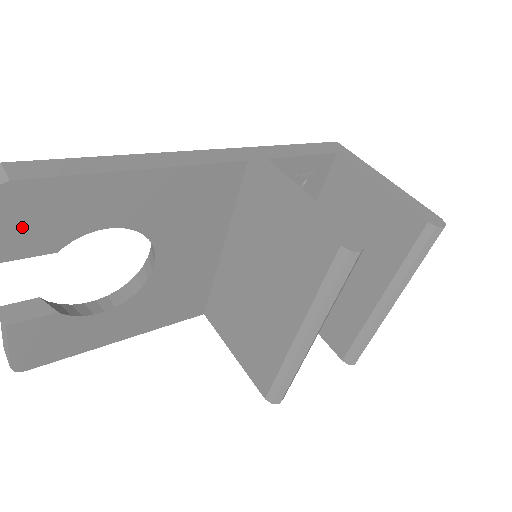
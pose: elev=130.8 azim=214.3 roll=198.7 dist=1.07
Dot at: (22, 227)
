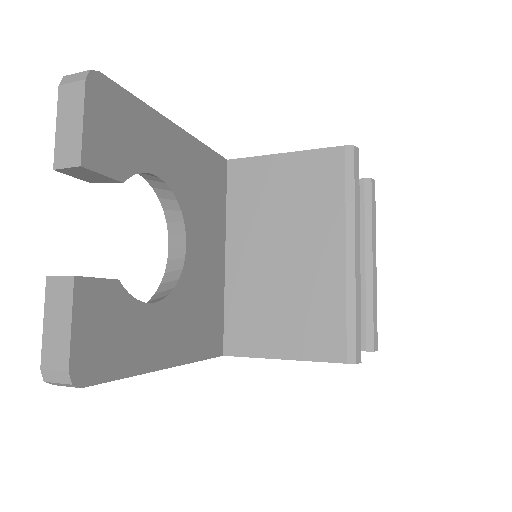
Dot at: (101, 131)
